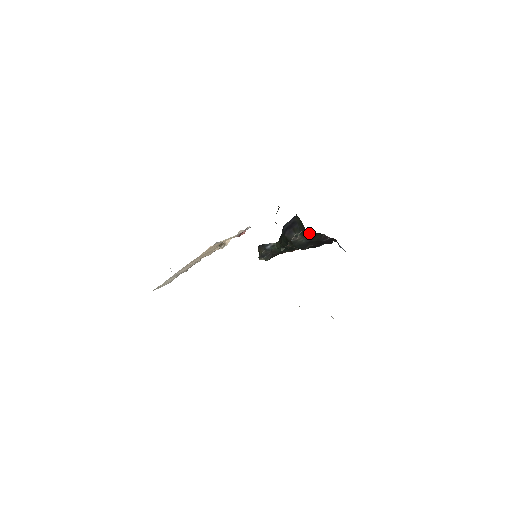
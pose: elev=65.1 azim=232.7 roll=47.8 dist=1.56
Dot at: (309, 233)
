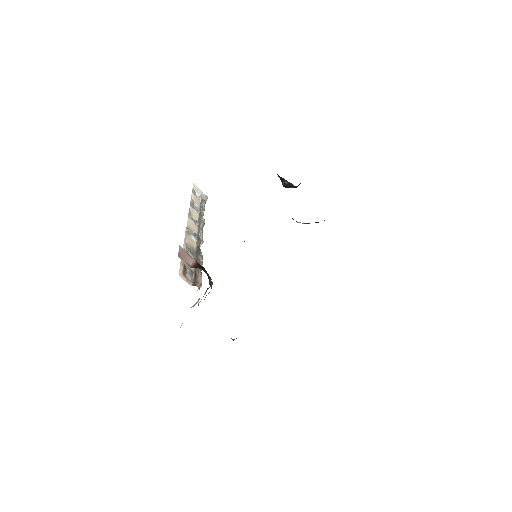
Dot at: occluded
